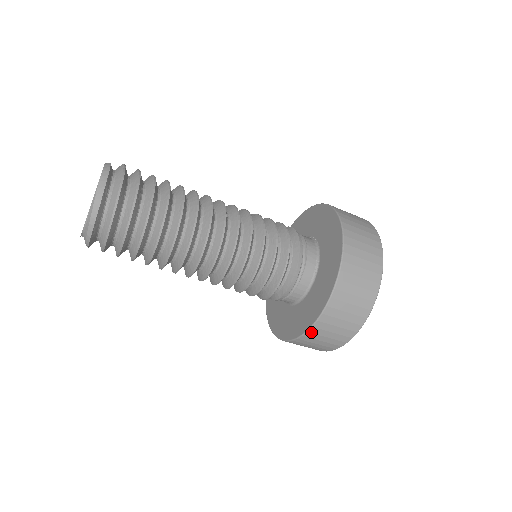
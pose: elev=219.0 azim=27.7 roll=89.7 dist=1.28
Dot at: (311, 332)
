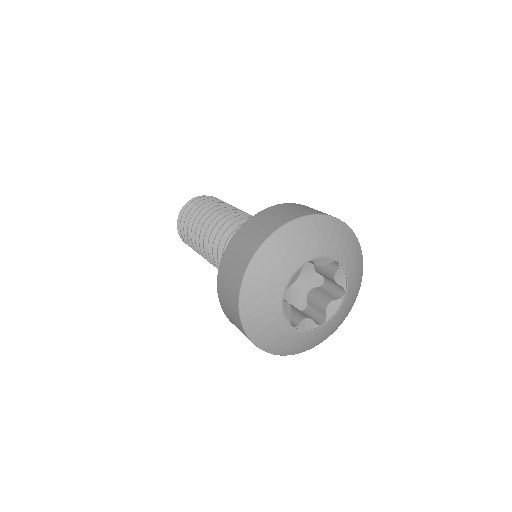
Dot at: (239, 232)
